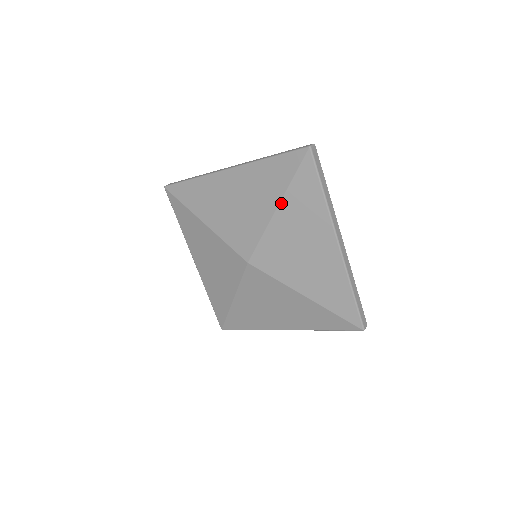
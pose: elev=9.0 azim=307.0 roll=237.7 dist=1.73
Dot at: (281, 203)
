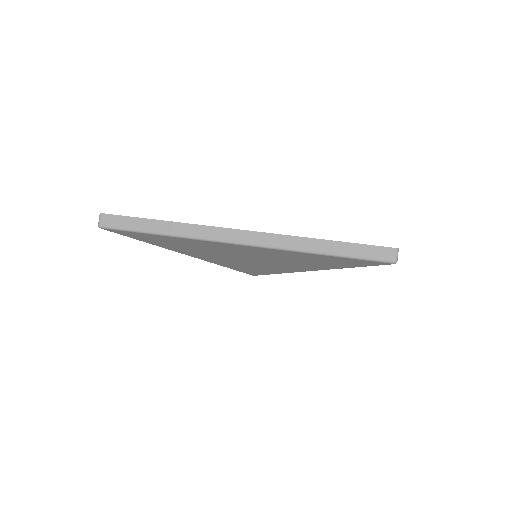
Dot at: occluded
